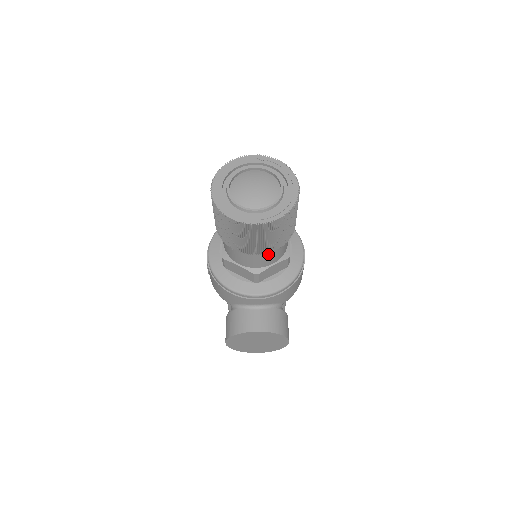
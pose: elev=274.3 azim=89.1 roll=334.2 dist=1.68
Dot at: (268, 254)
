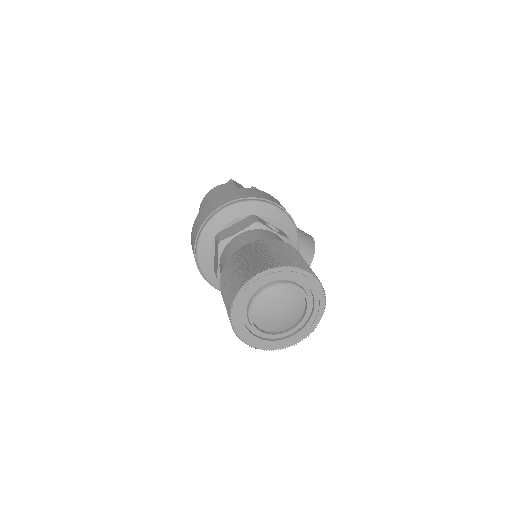
Dot at: occluded
